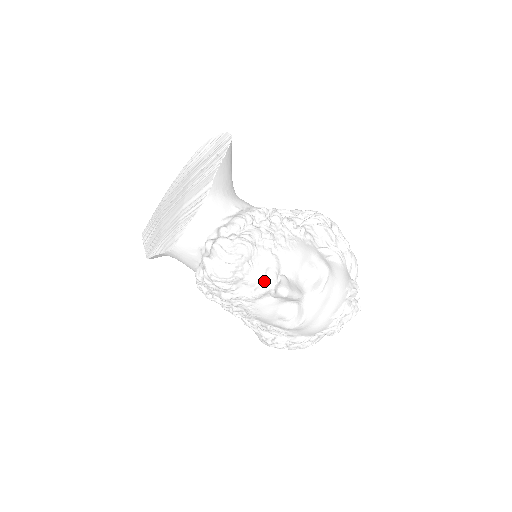
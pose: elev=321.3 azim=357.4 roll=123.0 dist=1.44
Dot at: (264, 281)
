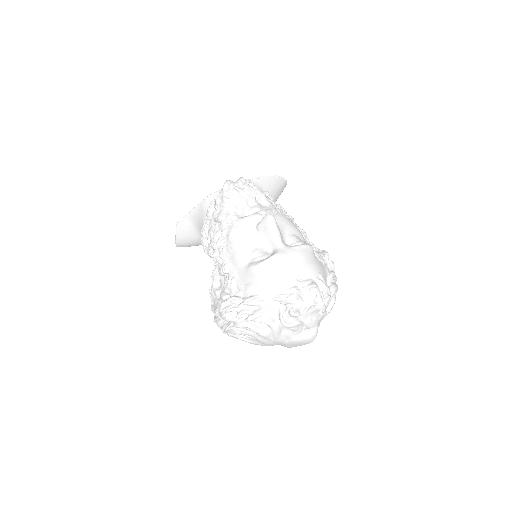
Dot at: (259, 211)
